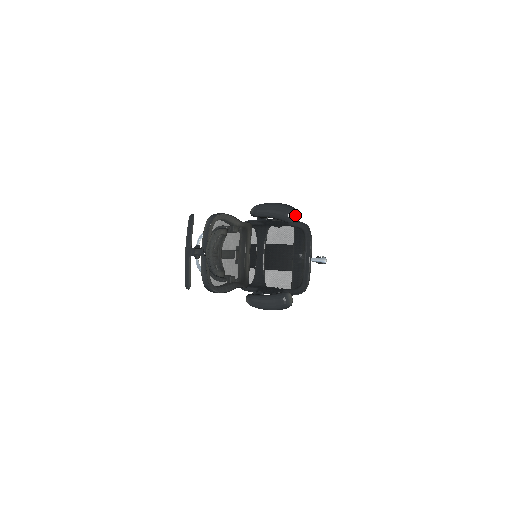
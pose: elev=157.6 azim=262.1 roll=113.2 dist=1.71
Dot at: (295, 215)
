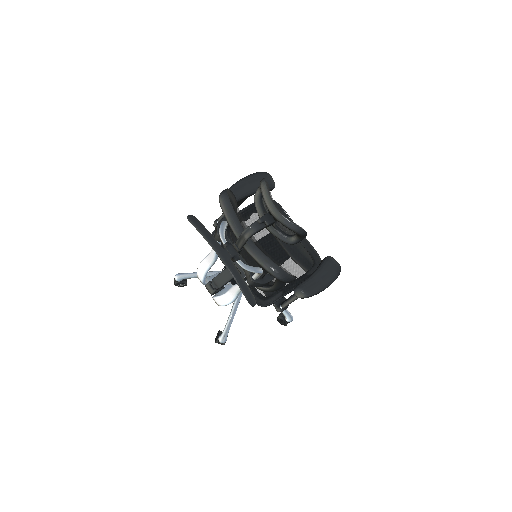
Dot at: (272, 178)
